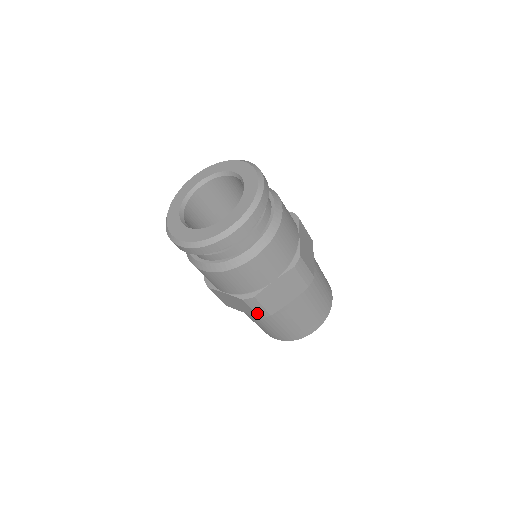
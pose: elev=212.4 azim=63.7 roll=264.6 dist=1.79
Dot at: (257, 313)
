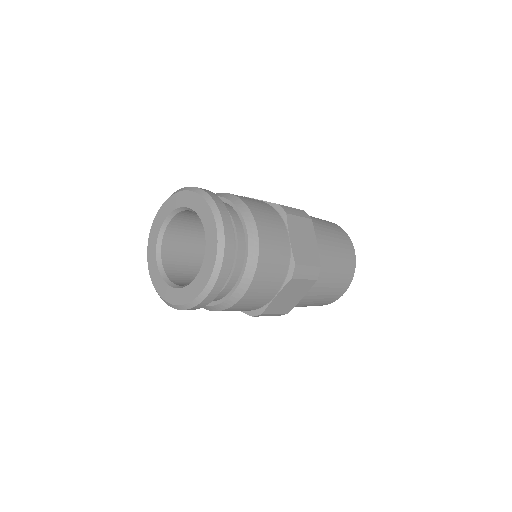
Dot at: (311, 278)
